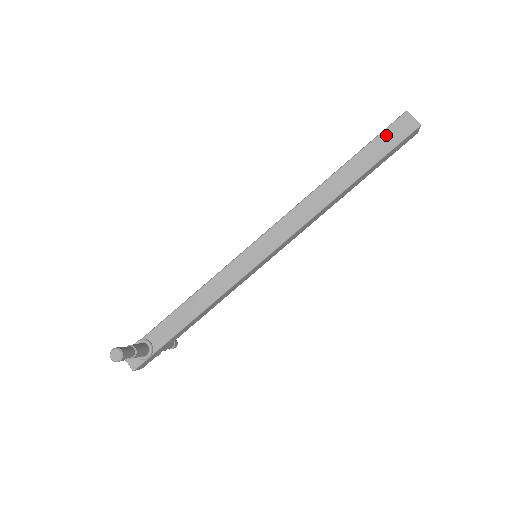
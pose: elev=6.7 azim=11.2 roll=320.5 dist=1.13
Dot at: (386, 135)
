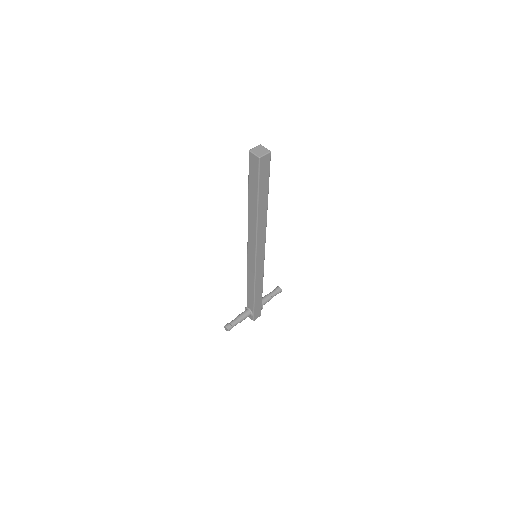
Dot at: (251, 172)
